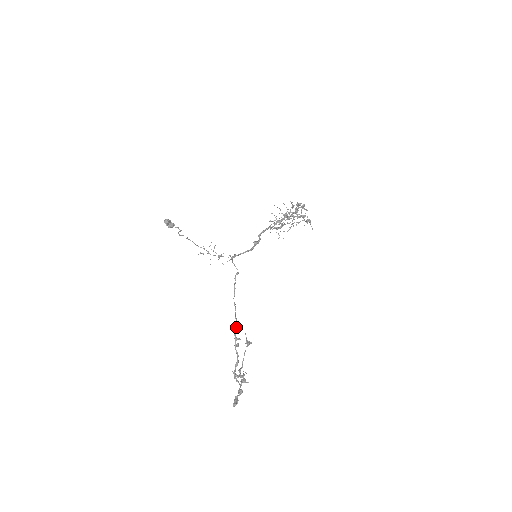
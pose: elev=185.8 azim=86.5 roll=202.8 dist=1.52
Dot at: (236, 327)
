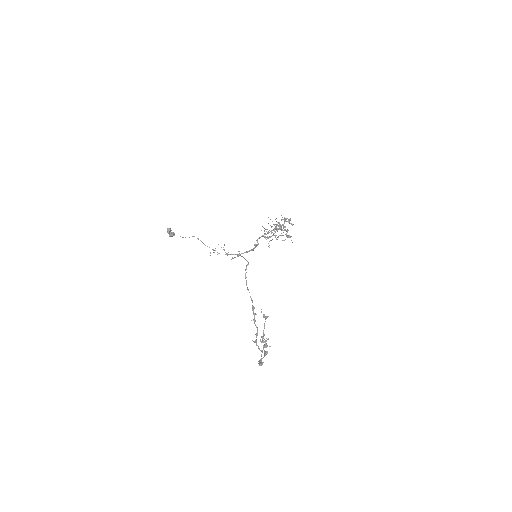
Dot at: occluded
